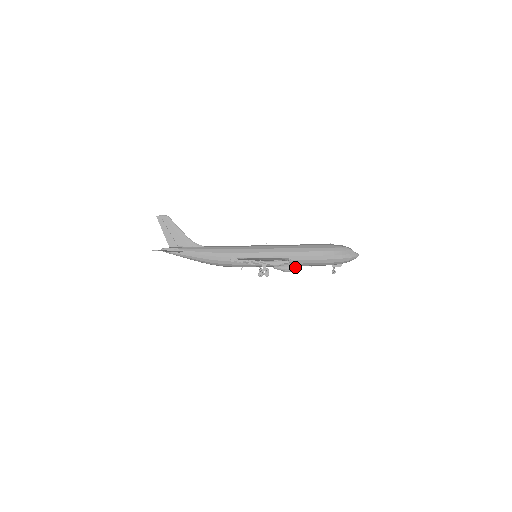
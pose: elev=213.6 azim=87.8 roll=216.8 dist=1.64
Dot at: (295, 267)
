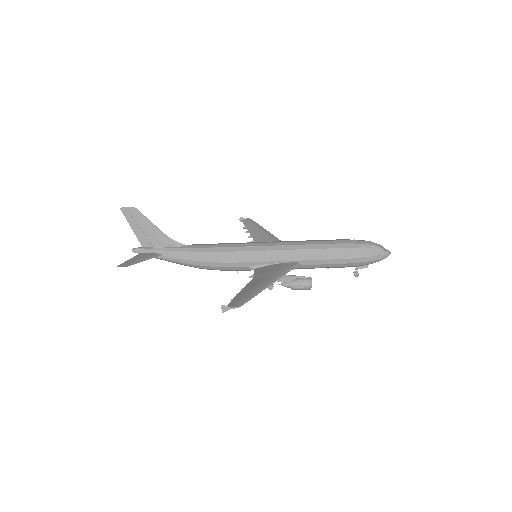
Dot at: (308, 285)
